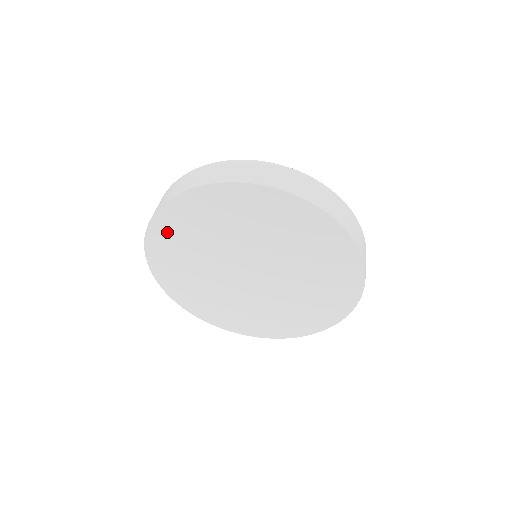
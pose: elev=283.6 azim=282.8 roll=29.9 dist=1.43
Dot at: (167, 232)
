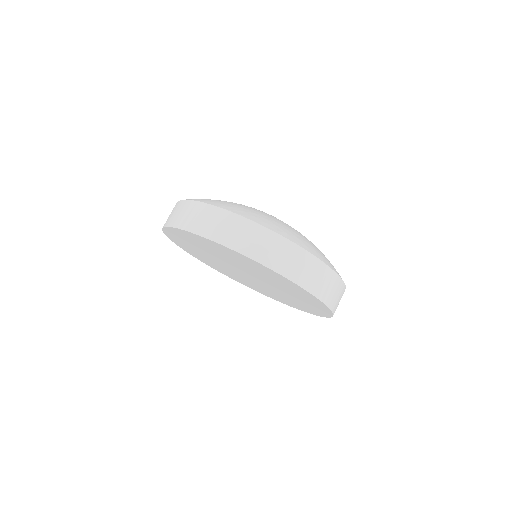
Dot at: (184, 236)
